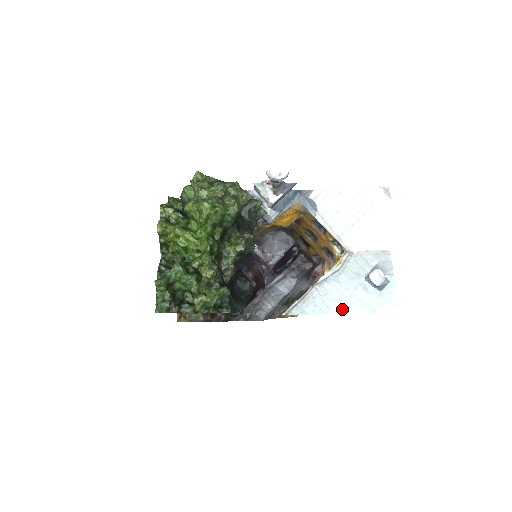
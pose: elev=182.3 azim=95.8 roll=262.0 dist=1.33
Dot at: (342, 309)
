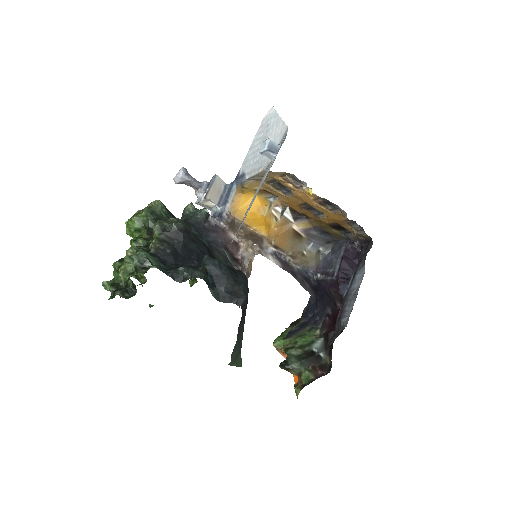
Dot at: (256, 195)
